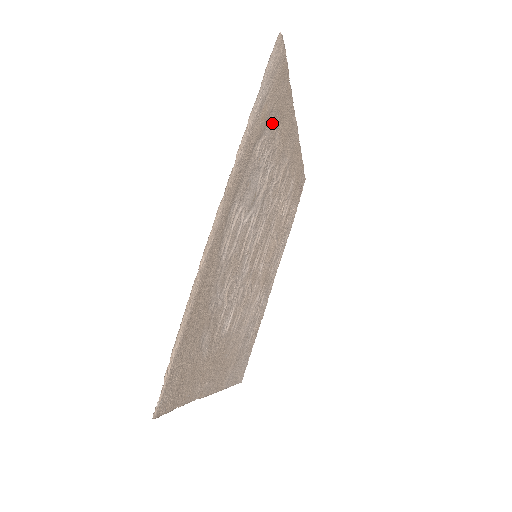
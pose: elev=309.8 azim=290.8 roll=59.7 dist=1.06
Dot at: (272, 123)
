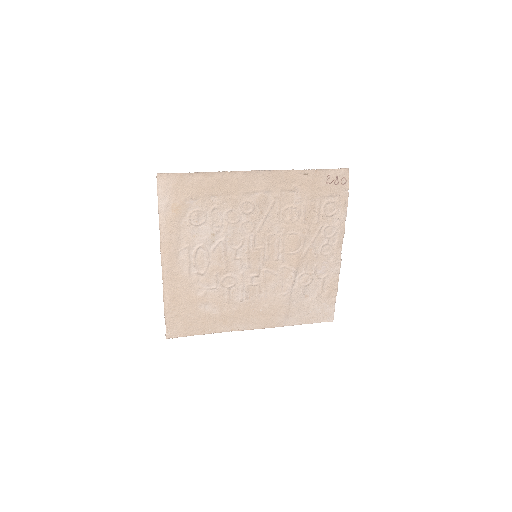
Dot at: (198, 200)
